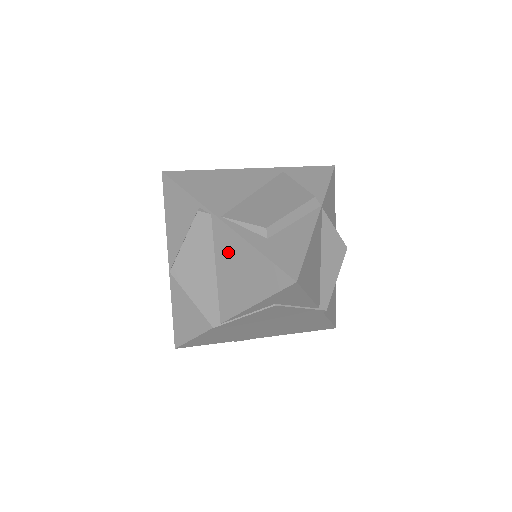
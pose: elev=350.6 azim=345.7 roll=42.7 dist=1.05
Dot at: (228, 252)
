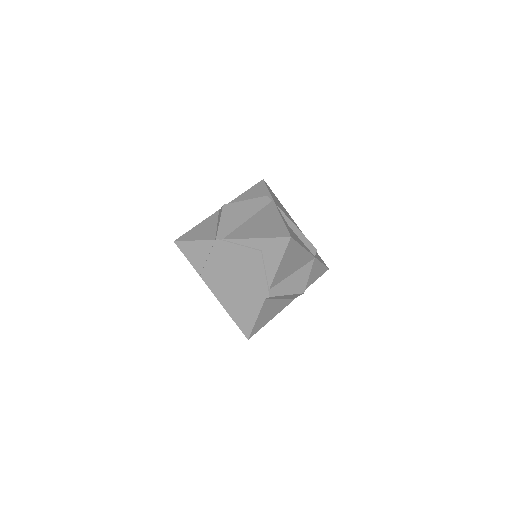
Dot at: (265, 215)
